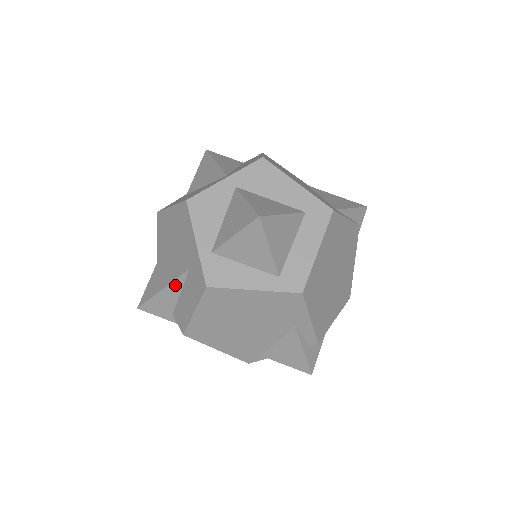
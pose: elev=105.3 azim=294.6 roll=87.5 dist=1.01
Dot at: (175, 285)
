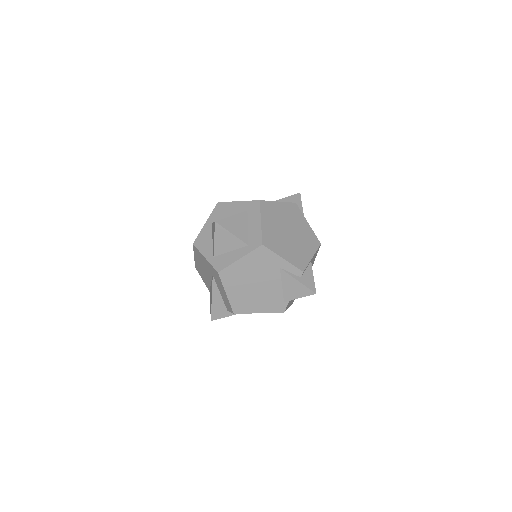
Dot at: (215, 290)
